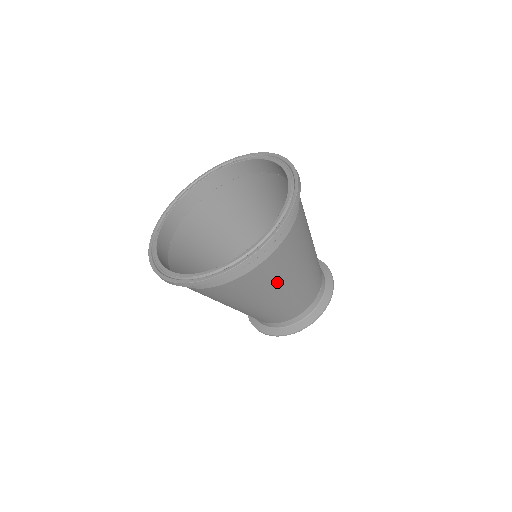
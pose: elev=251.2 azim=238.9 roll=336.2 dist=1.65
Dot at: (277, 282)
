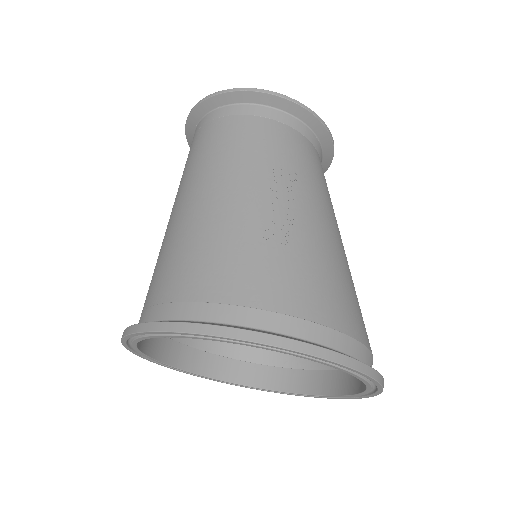
Dot at: occluded
